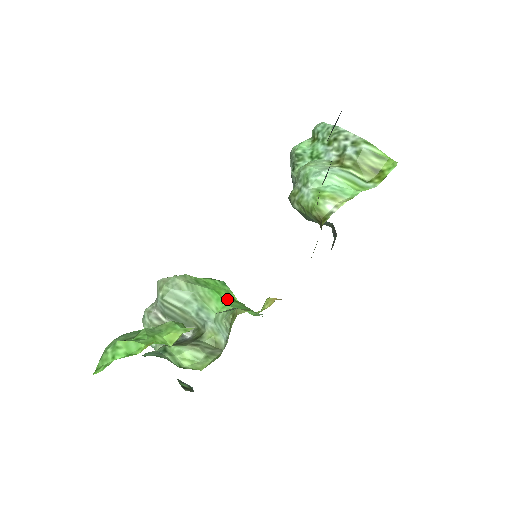
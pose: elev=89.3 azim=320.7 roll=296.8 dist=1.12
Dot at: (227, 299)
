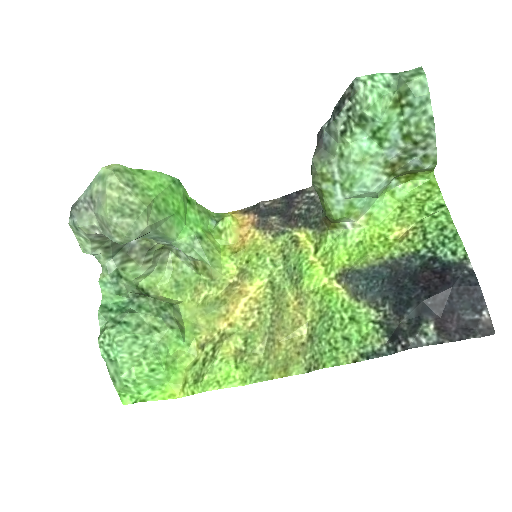
Dot at: (185, 213)
